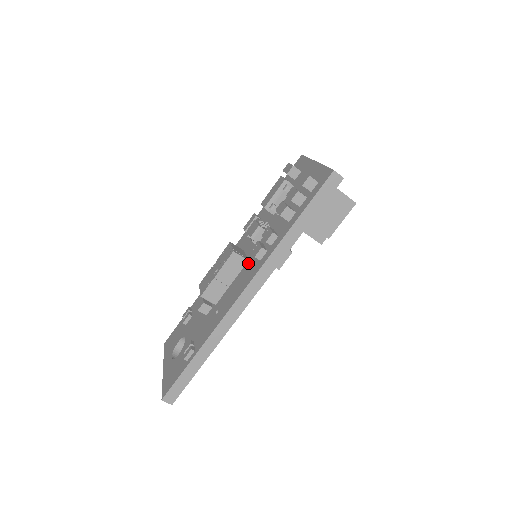
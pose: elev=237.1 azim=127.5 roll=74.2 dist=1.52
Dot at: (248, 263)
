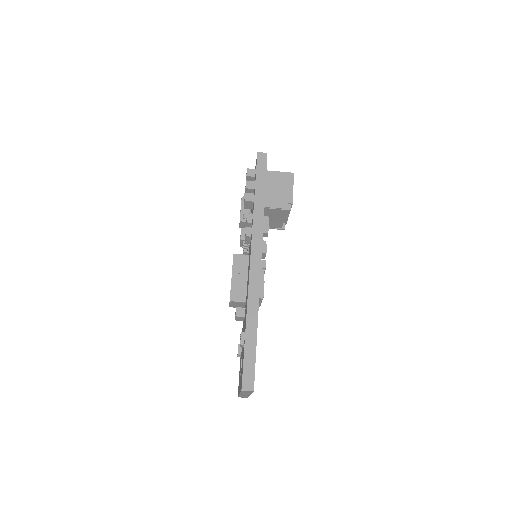
Dot at: (249, 254)
